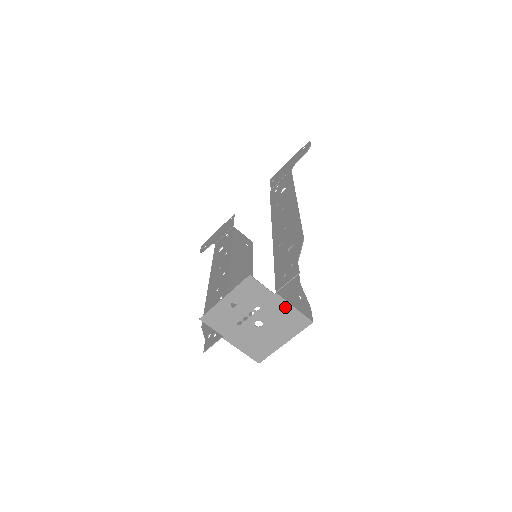
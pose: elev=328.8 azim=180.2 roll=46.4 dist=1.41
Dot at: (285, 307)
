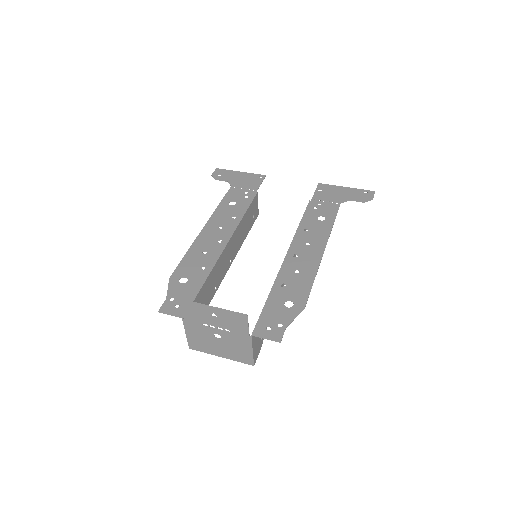
Dot at: (247, 346)
